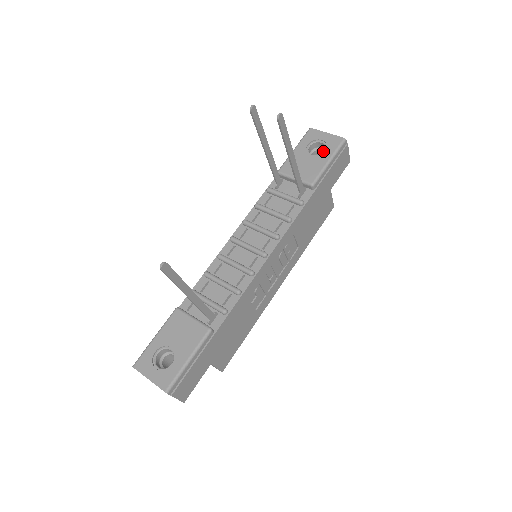
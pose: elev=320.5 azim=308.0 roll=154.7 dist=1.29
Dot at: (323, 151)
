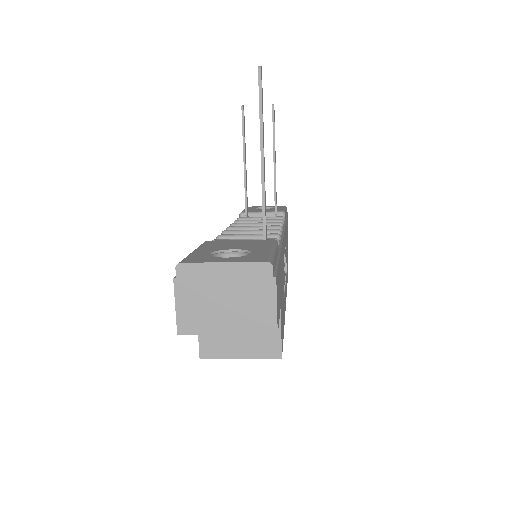
Dot at: occluded
